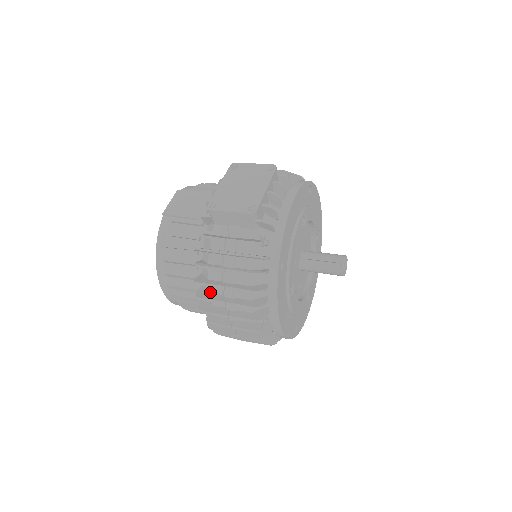
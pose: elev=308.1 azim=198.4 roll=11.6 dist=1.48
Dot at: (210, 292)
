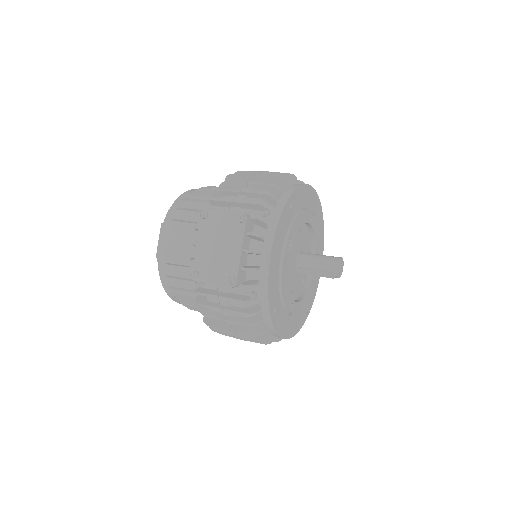
Dot at: occluded
